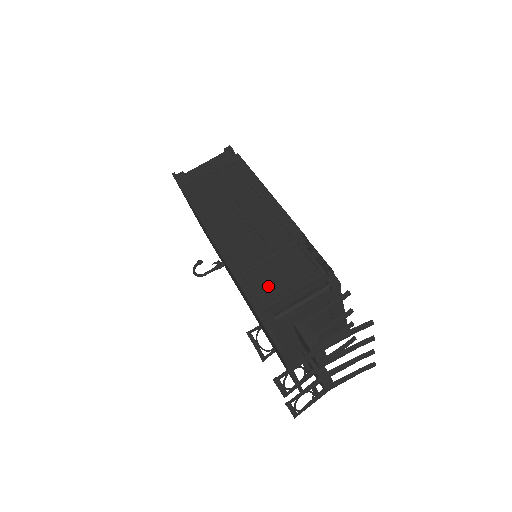
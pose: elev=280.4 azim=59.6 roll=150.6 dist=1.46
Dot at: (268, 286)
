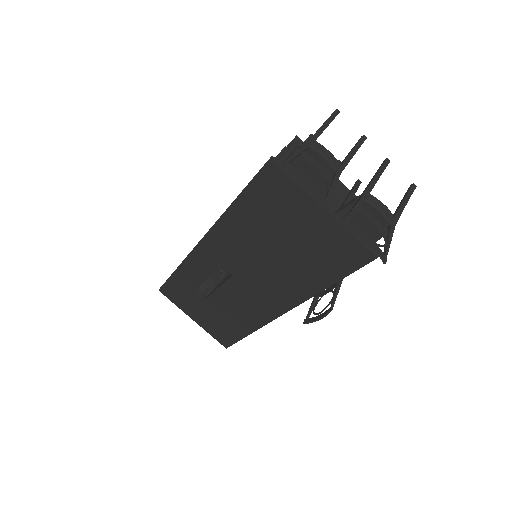
Dot at: occluded
